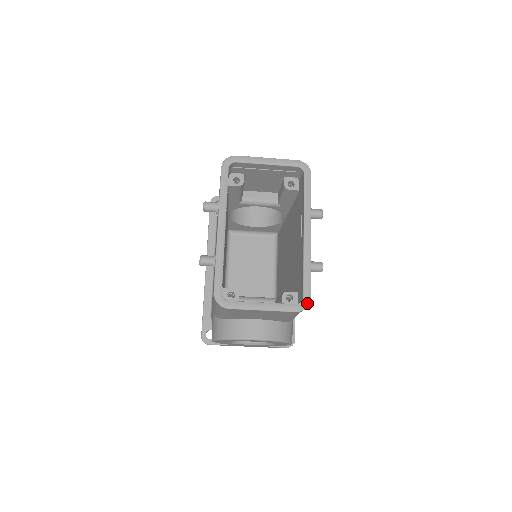
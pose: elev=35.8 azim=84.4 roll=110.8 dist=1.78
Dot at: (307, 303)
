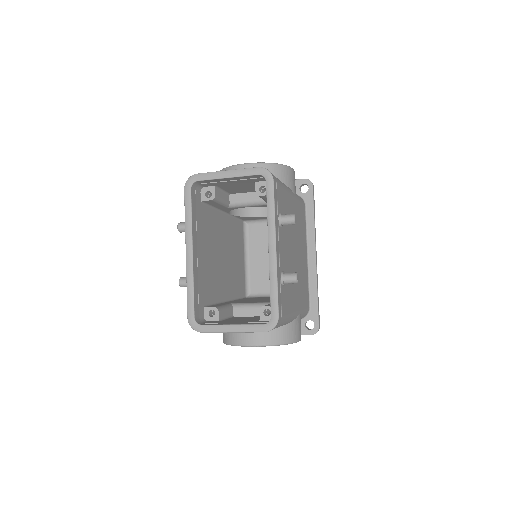
Dot at: (275, 323)
